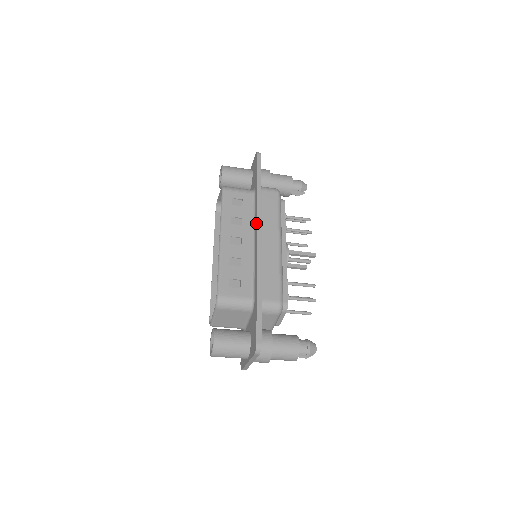
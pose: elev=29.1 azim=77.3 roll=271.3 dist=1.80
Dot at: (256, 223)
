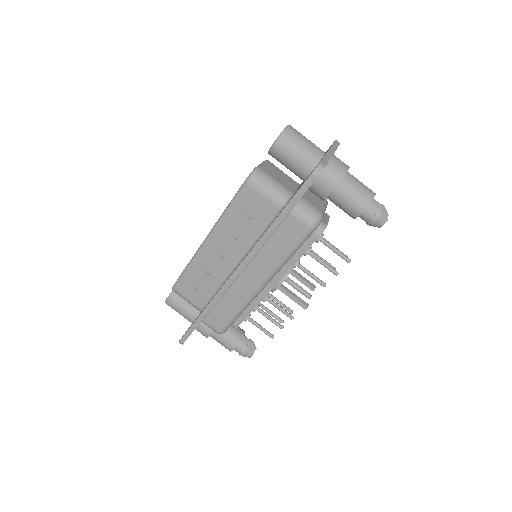
Dot at: occluded
